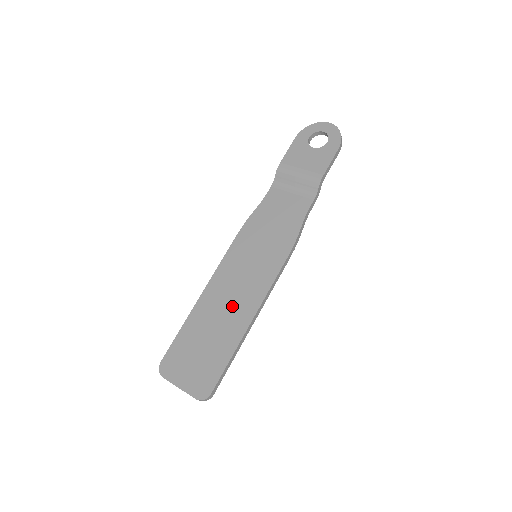
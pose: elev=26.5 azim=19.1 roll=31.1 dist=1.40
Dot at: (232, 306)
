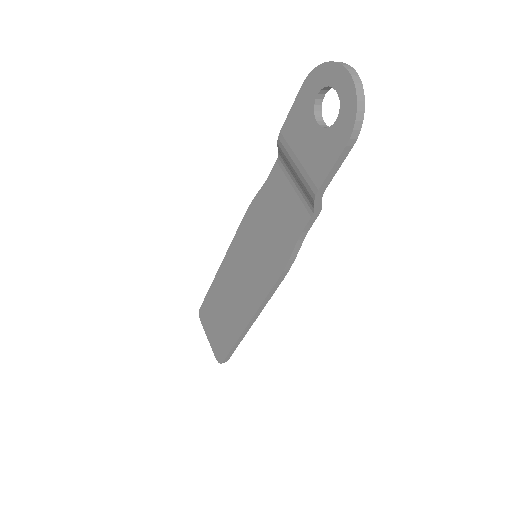
Dot at: (236, 299)
